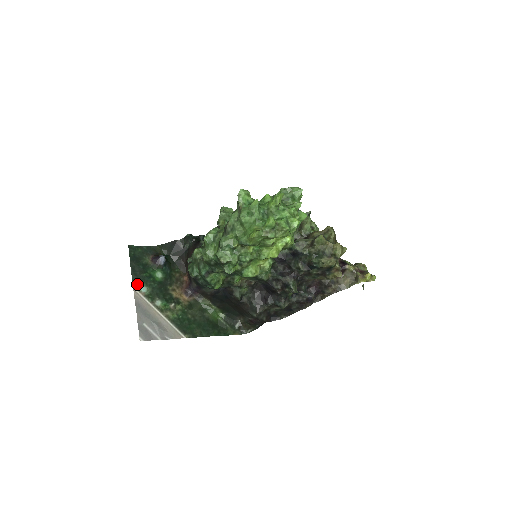
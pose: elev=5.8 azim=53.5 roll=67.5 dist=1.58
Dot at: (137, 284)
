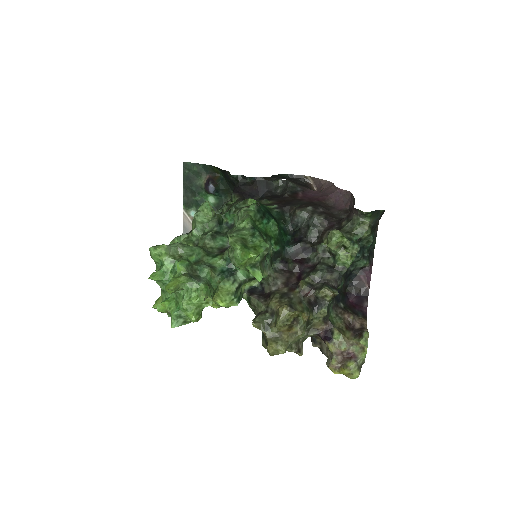
Dot at: (187, 207)
